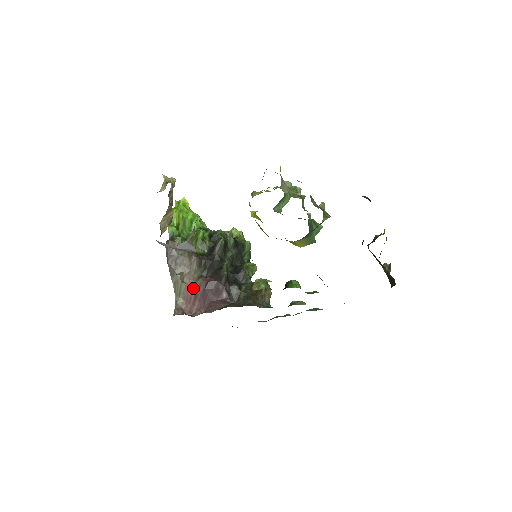
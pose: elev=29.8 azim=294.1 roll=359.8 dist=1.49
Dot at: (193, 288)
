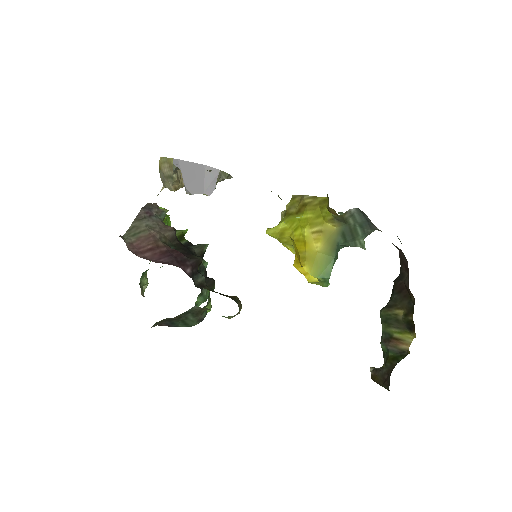
Dot at: (154, 242)
